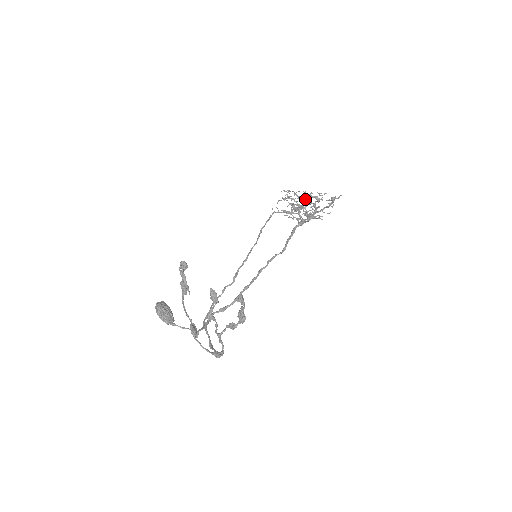
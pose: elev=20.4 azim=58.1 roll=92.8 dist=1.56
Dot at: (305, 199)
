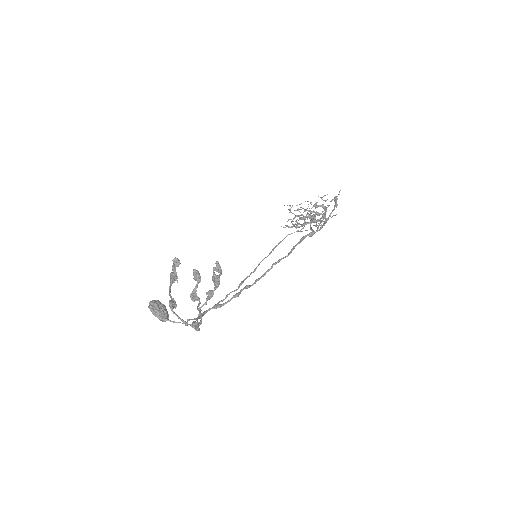
Dot at: occluded
